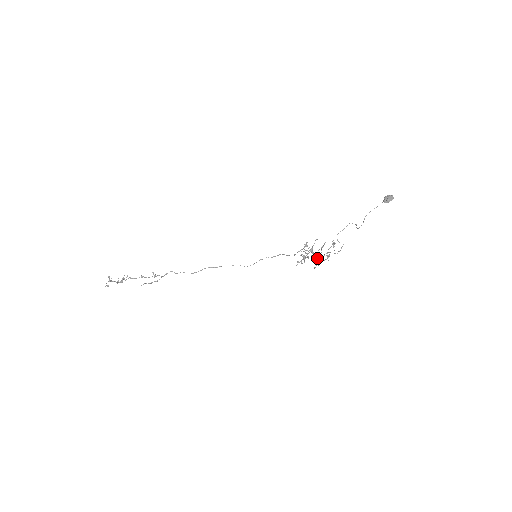
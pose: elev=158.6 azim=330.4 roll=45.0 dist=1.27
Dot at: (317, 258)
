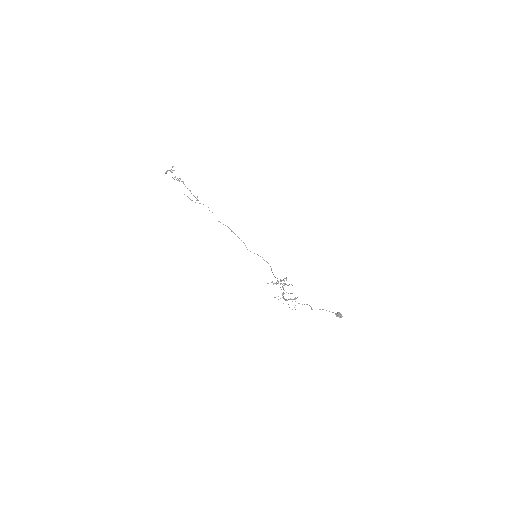
Dot at: occluded
